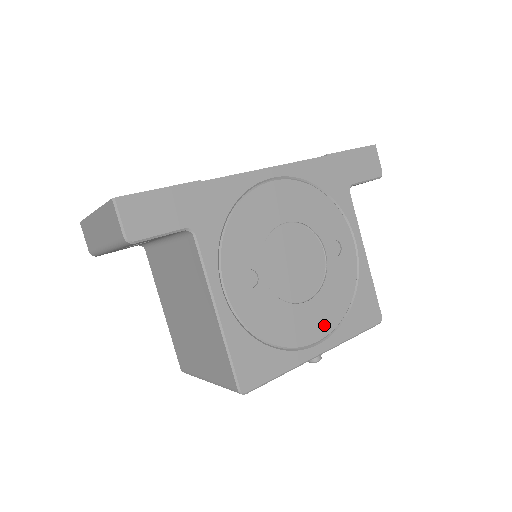
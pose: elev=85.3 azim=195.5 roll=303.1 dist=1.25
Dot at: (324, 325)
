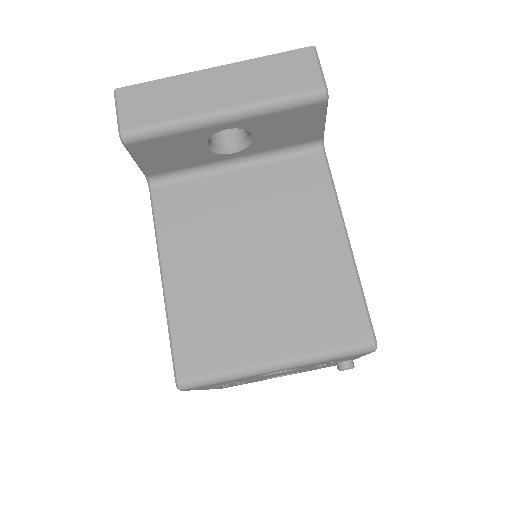
Dot at: occluded
